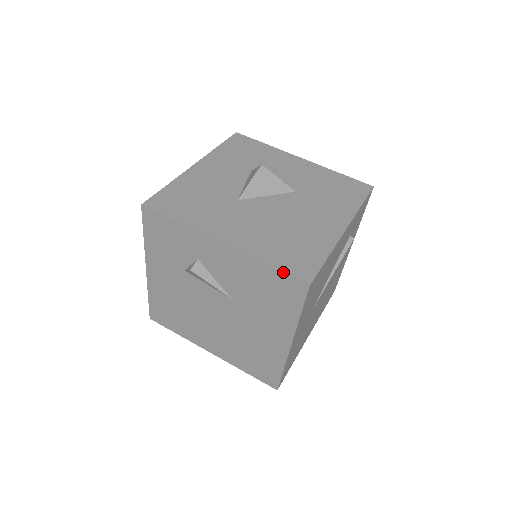
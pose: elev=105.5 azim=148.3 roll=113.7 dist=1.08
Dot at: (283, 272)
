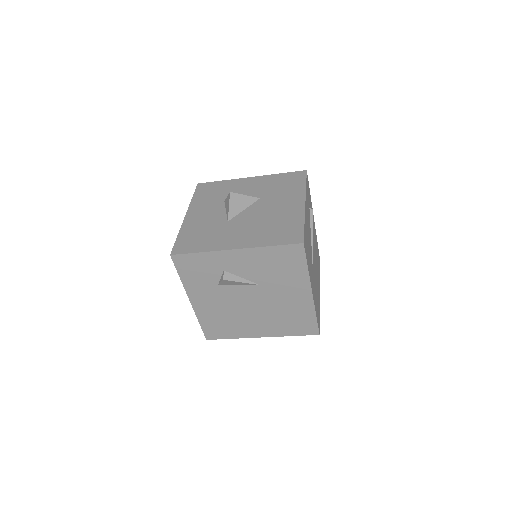
Dot at: (283, 245)
